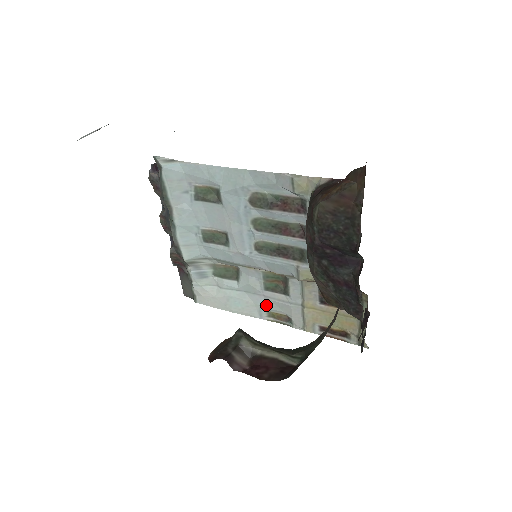
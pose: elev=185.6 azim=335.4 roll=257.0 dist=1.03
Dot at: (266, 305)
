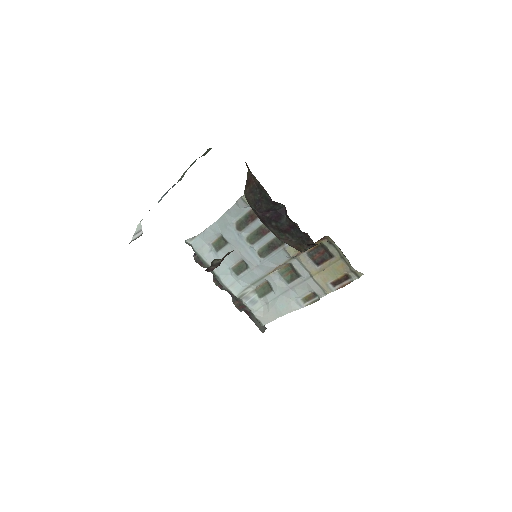
Dot at: (297, 294)
